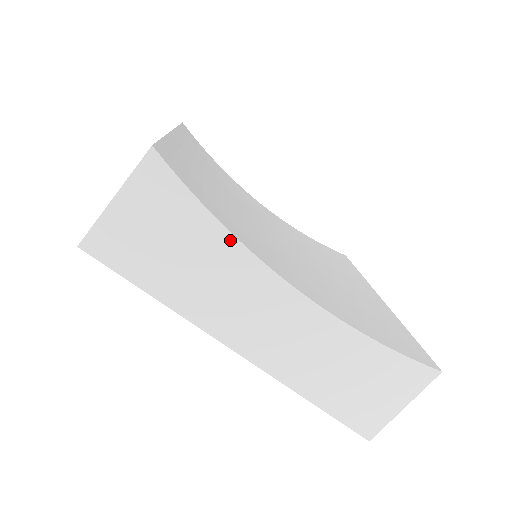
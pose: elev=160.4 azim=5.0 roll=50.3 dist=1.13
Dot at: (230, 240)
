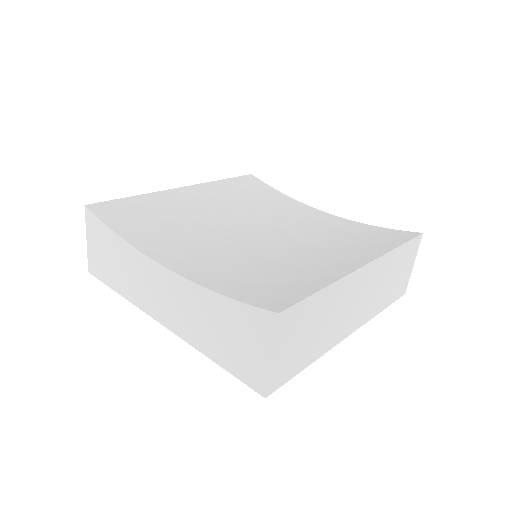
Dot at: (125, 244)
